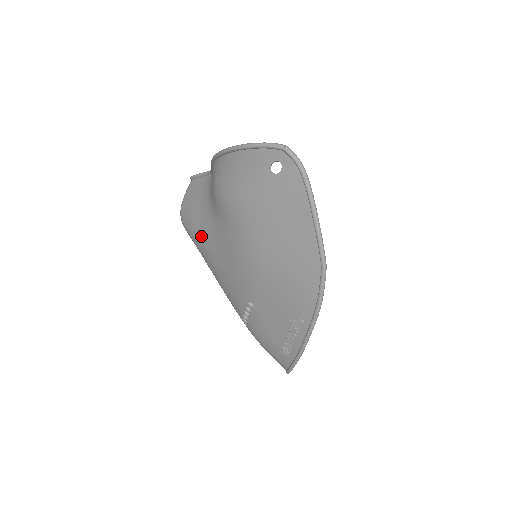
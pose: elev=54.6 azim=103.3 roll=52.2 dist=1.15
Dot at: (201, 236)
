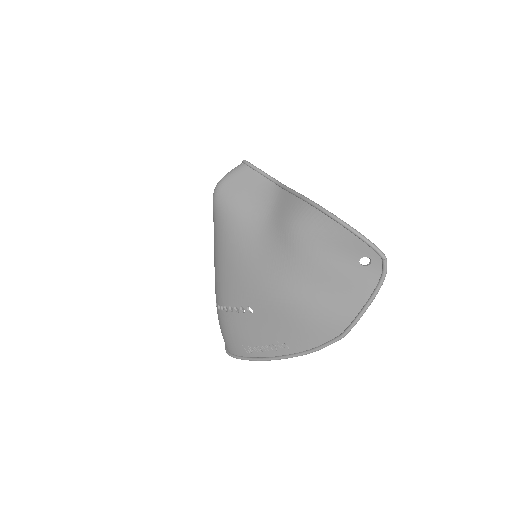
Dot at: (236, 229)
